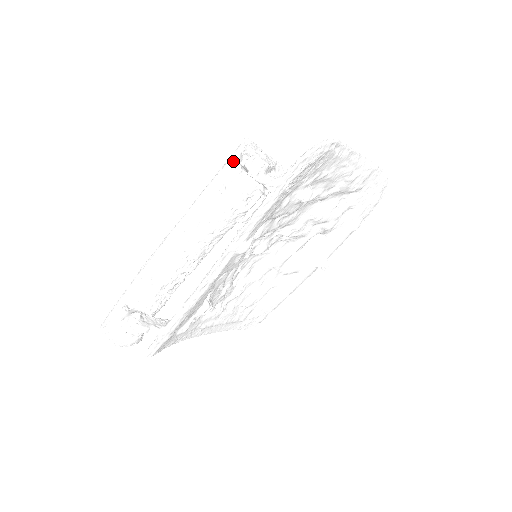
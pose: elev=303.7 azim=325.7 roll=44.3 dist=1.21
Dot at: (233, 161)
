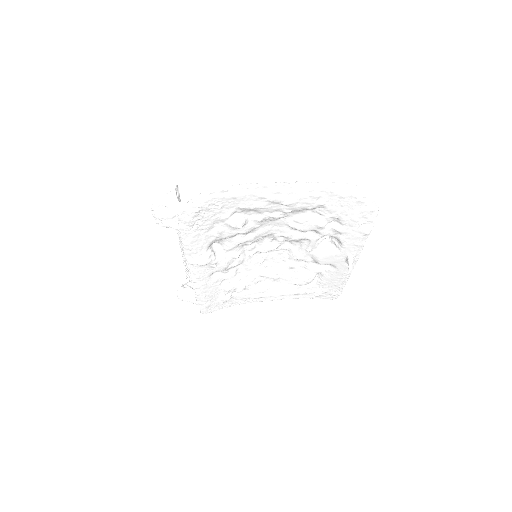
Dot at: occluded
